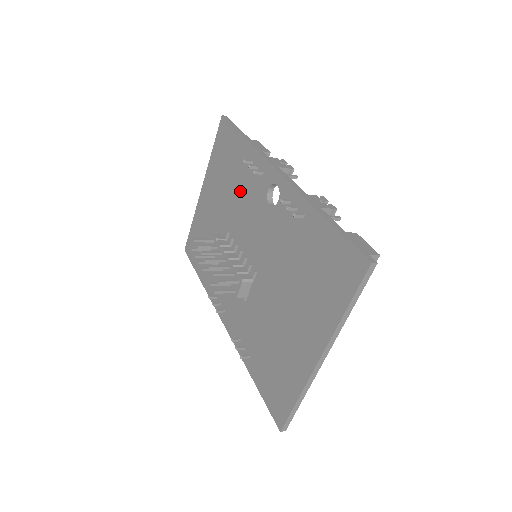
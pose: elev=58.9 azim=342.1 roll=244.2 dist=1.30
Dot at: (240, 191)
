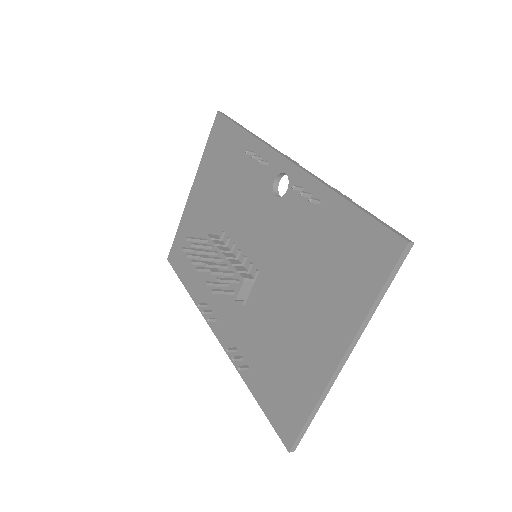
Dot at: (239, 186)
